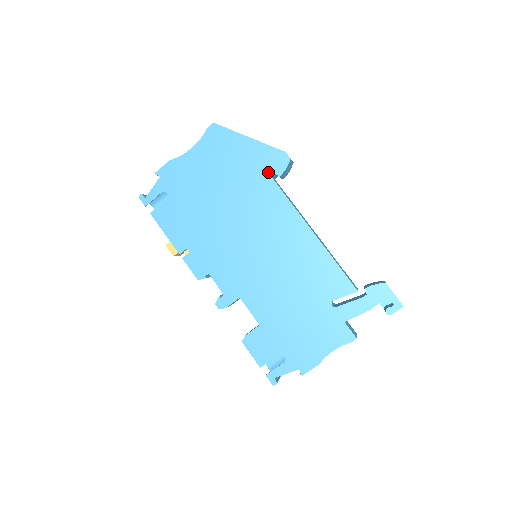
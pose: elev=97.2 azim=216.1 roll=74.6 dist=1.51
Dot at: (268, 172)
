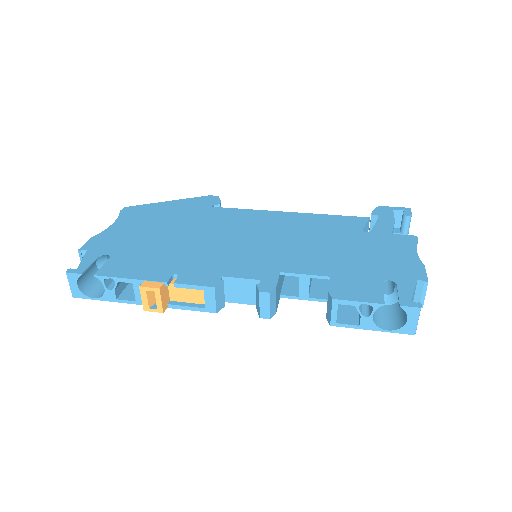
Dot at: (207, 206)
